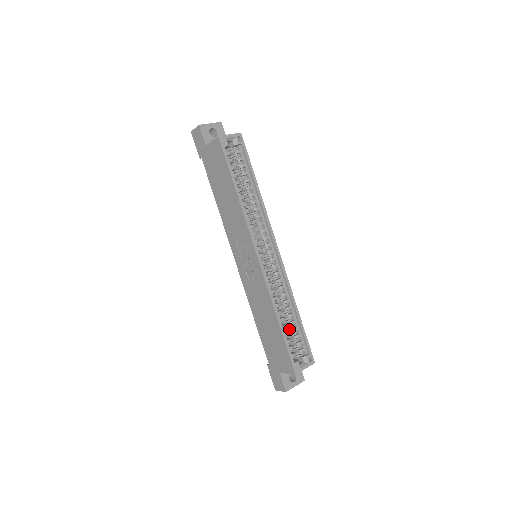
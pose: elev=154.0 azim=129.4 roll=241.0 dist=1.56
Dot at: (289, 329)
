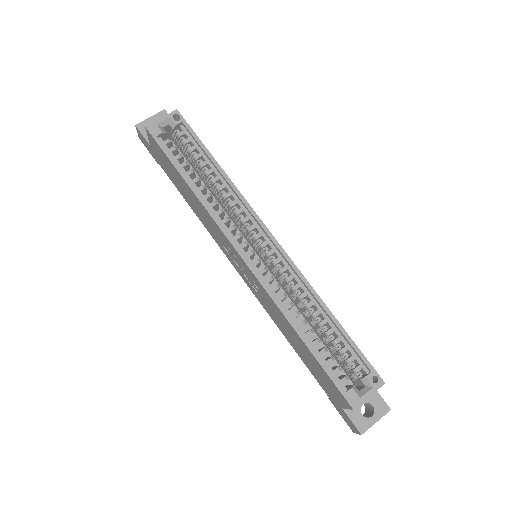
Dot at: (329, 343)
